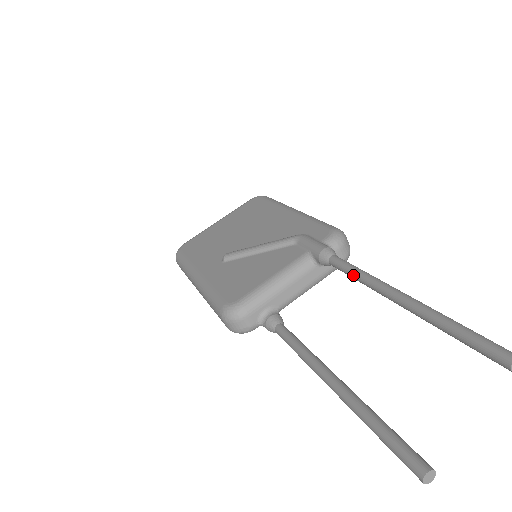
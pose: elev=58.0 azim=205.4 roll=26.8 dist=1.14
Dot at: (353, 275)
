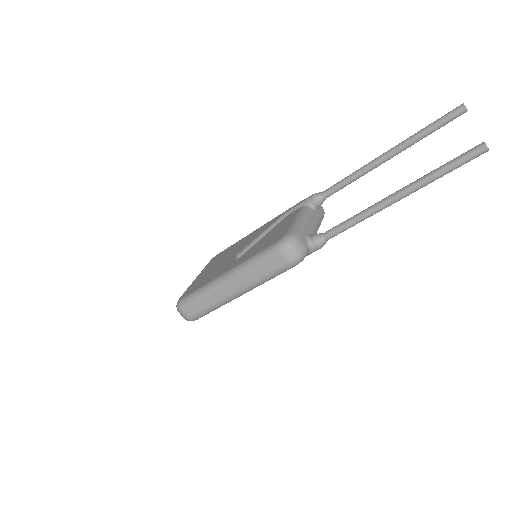
Dot at: (347, 179)
